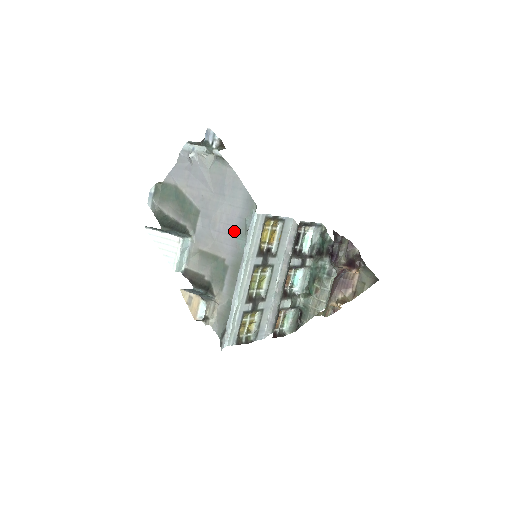
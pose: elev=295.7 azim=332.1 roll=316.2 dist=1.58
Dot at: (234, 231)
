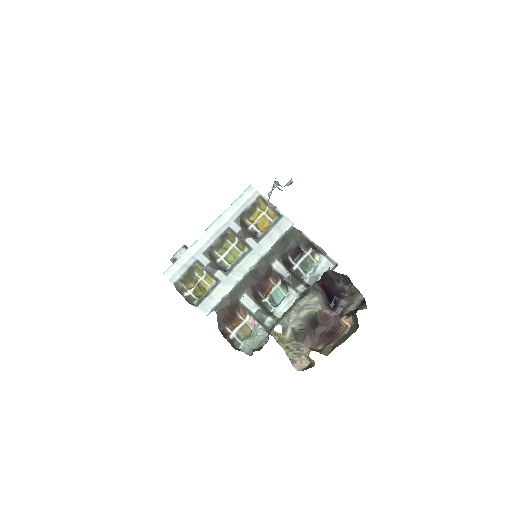
Dot at: occluded
